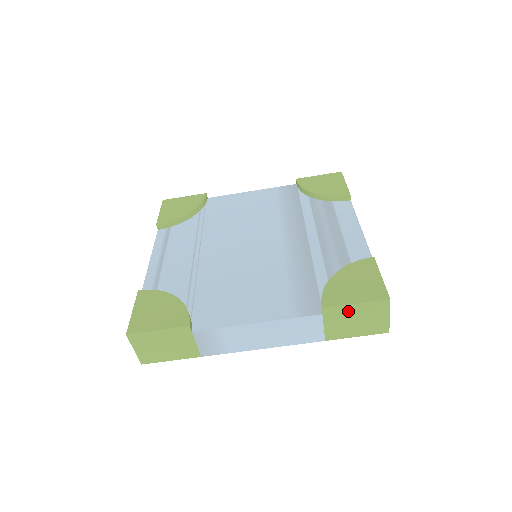
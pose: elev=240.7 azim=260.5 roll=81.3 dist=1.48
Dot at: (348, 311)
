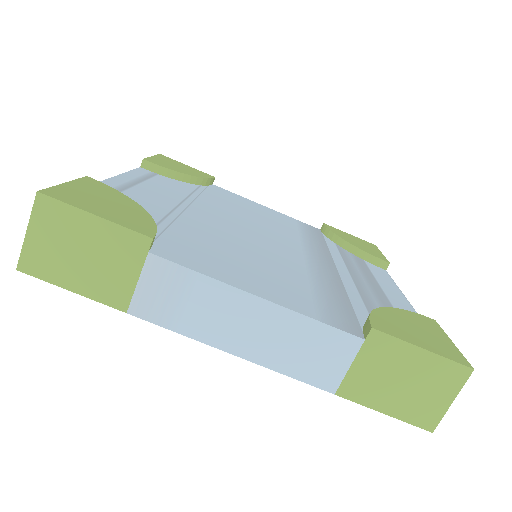
Dot at: (404, 356)
